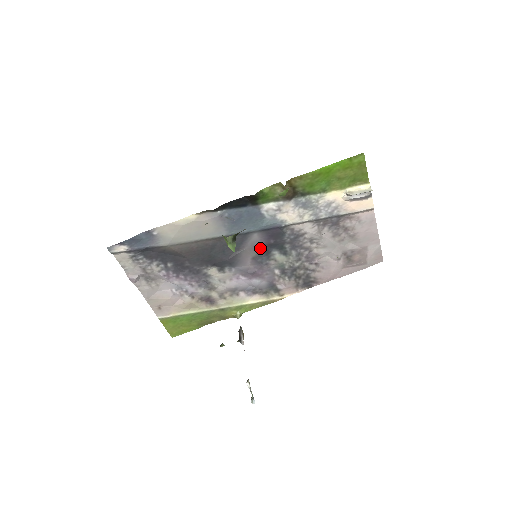
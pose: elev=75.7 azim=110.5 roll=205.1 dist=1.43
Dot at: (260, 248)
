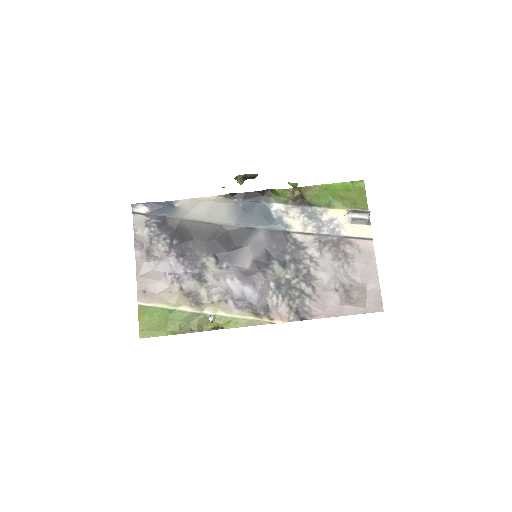
Dot at: (262, 250)
